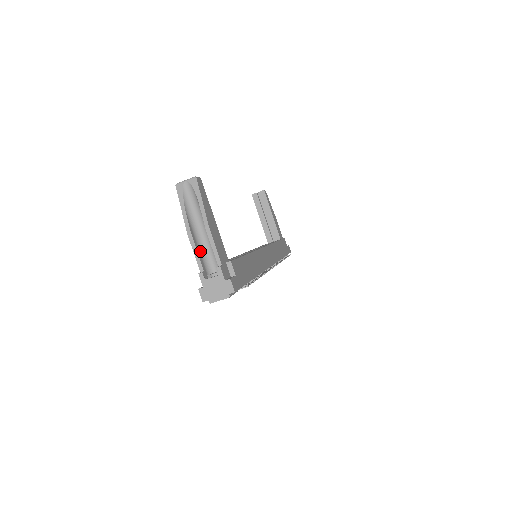
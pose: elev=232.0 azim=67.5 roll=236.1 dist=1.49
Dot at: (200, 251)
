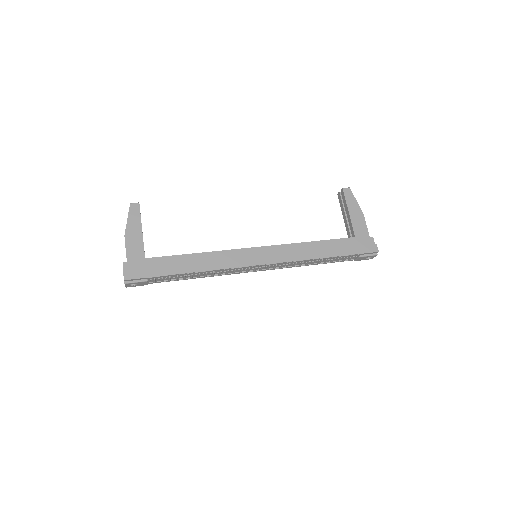
Dot at: occluded
